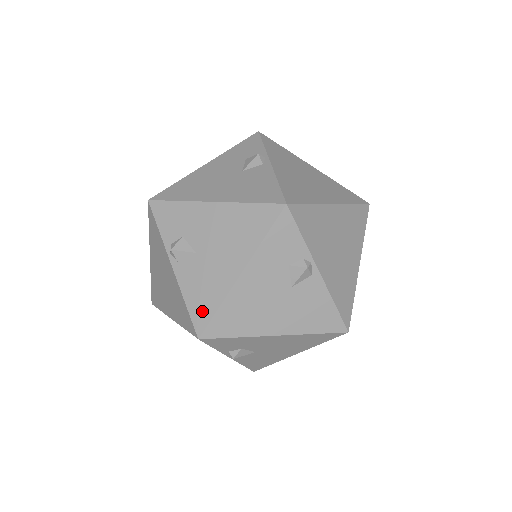
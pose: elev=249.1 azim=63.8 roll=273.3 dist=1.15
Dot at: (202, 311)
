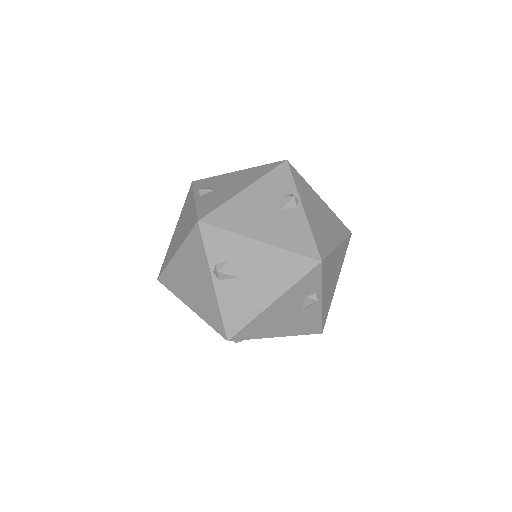
Dot at: (235, 322)
